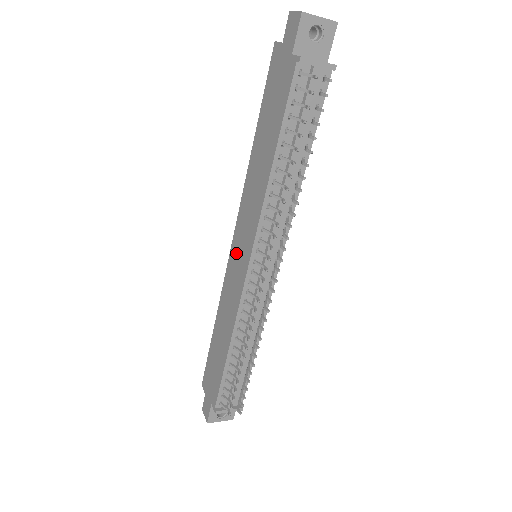
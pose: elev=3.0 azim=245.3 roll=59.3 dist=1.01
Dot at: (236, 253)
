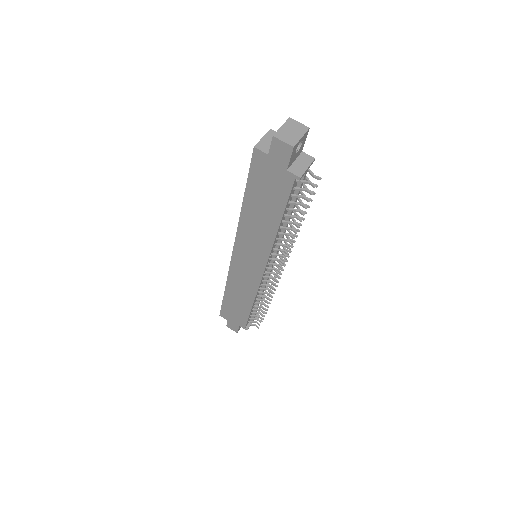
Dot at: (242, 262)
